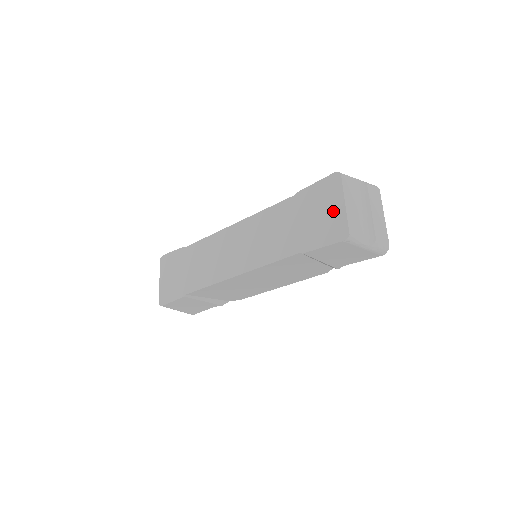
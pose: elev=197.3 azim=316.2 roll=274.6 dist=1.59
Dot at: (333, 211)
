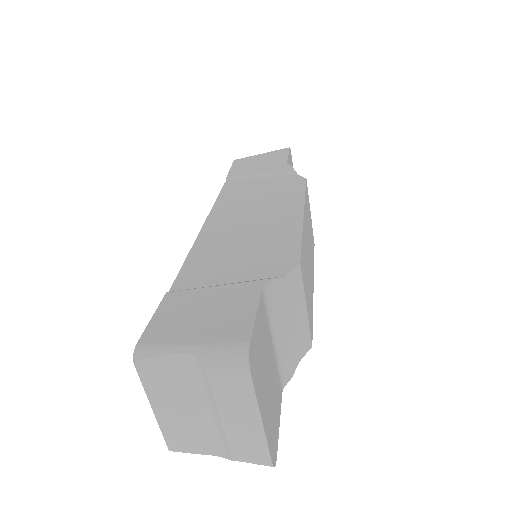
Dot at: occluded
